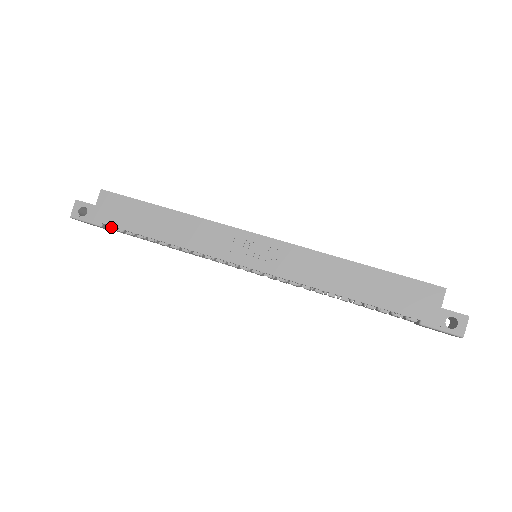
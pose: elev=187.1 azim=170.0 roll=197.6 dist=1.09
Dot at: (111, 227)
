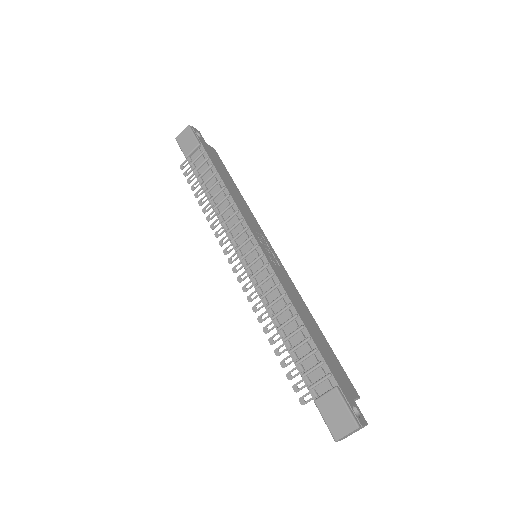
Dot at: (205, 151)
